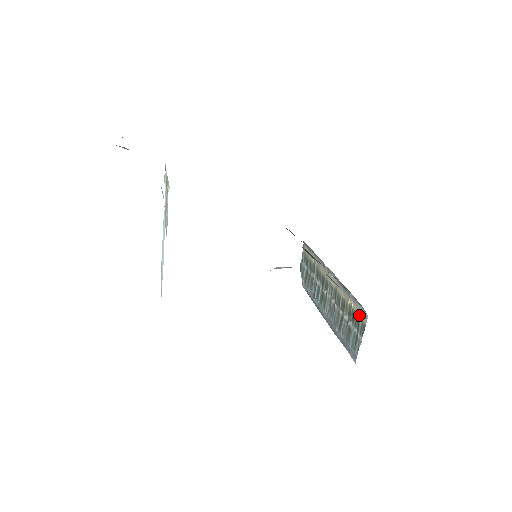
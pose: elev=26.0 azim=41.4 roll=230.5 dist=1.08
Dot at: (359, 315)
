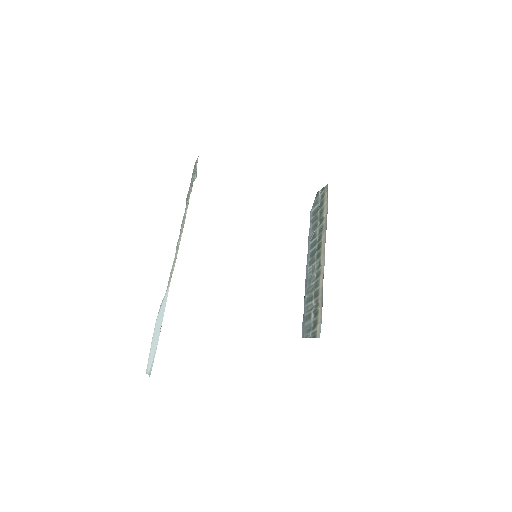
Dot at: (318, 324)
